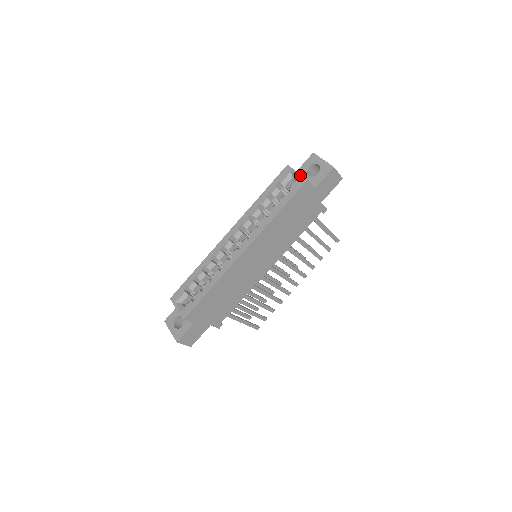
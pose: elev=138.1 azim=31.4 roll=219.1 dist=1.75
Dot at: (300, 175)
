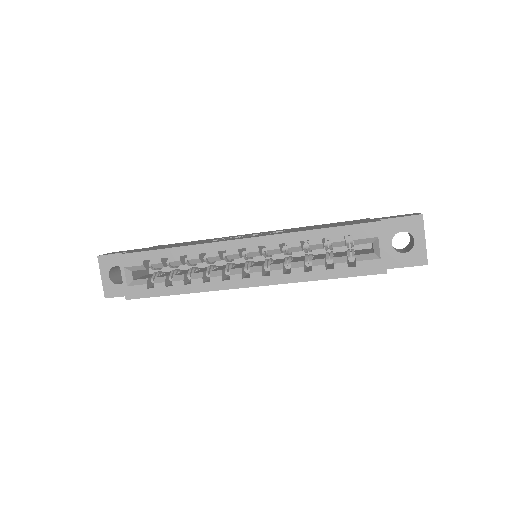
Dot at: (384, 256)
